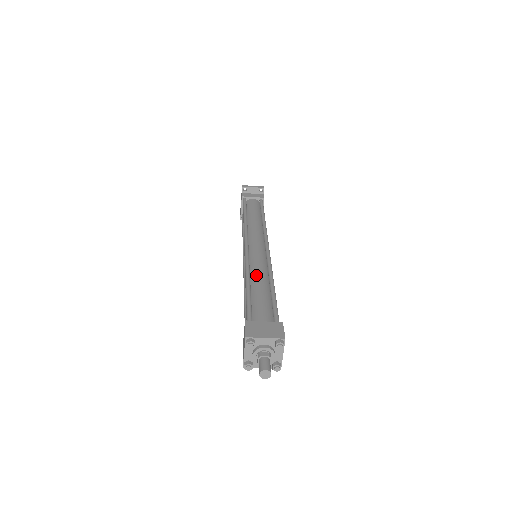
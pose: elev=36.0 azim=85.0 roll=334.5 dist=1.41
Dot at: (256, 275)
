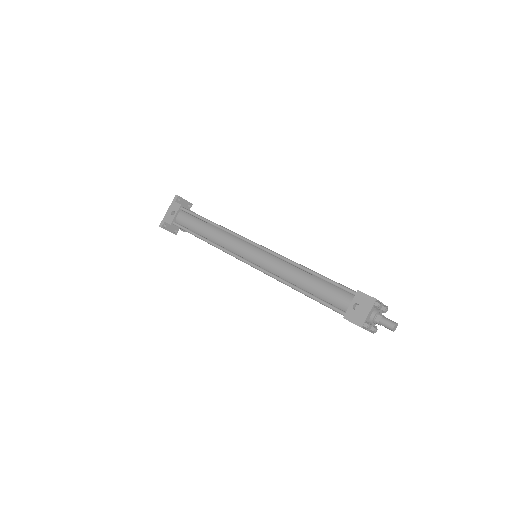
Dot at: occluded
